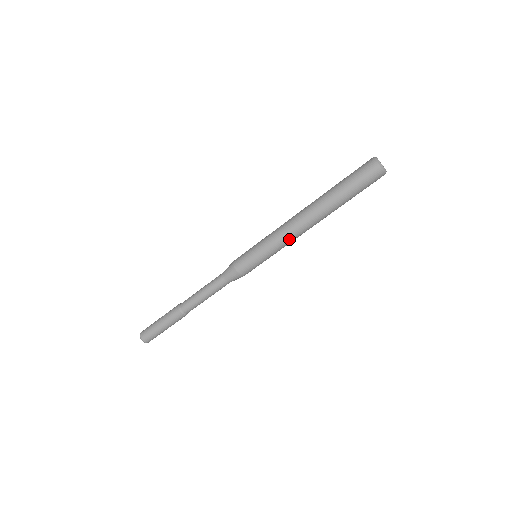
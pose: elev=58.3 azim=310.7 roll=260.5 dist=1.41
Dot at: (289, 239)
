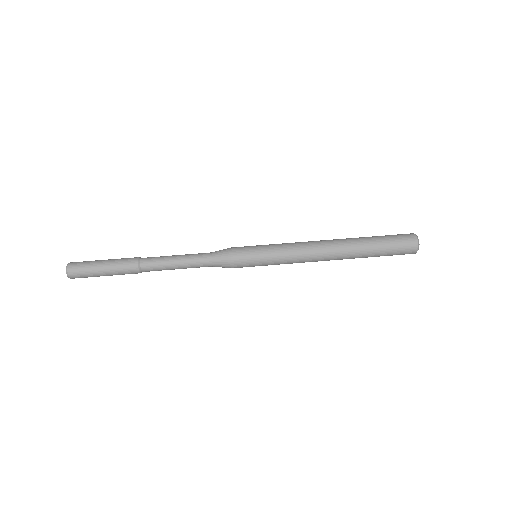
Dot at: (301, 259)
